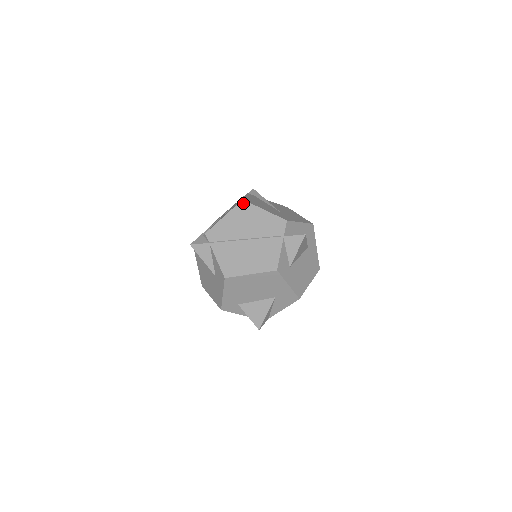
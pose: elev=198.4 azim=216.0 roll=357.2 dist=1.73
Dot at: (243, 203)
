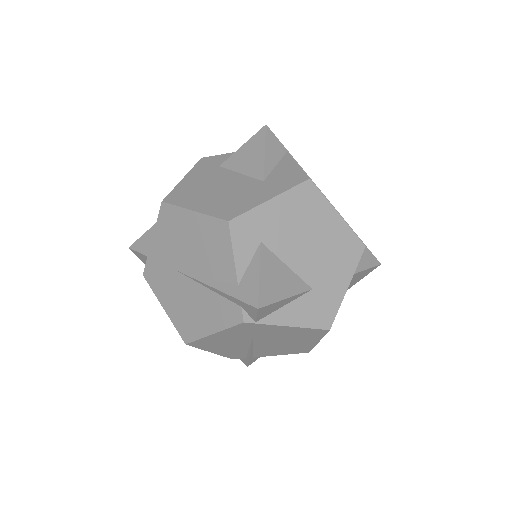
Dot at: occluded
